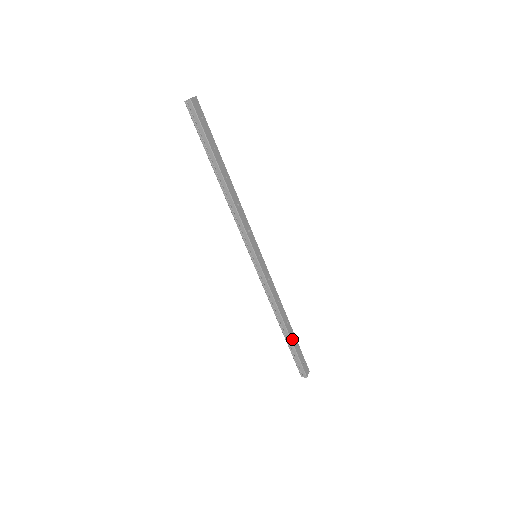
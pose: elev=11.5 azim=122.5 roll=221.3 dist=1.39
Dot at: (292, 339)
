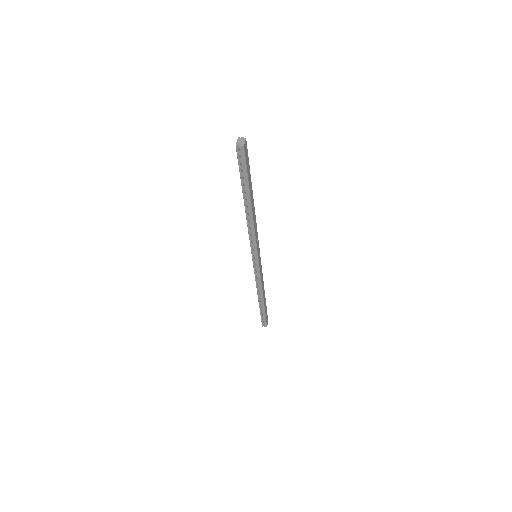
Dot at: (265, 306)
